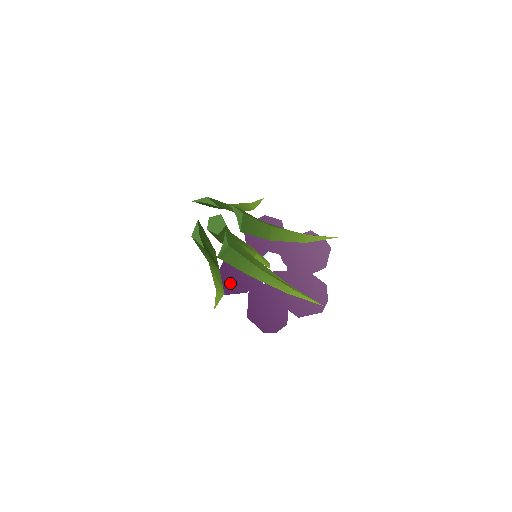
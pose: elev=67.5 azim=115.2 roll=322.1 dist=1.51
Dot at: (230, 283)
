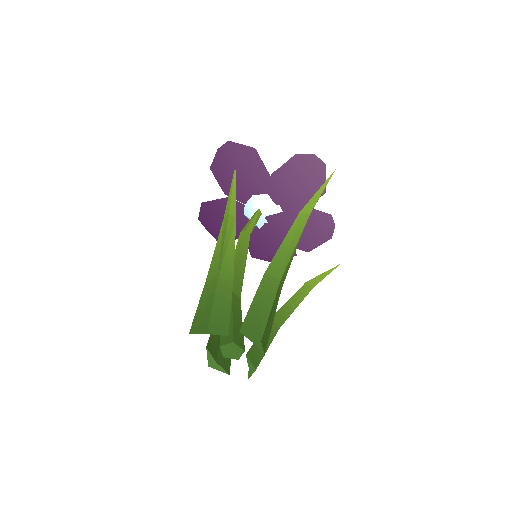
Dot at: occluded
